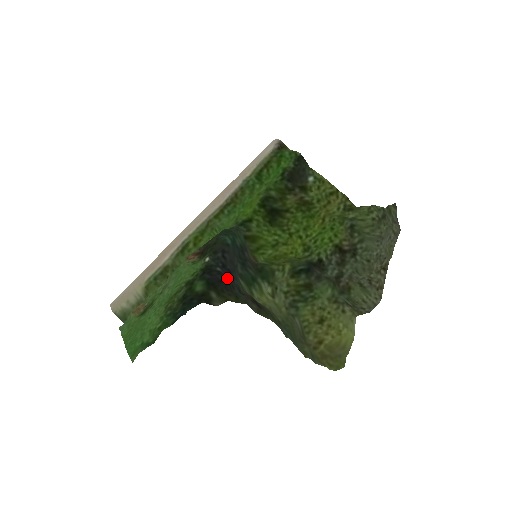
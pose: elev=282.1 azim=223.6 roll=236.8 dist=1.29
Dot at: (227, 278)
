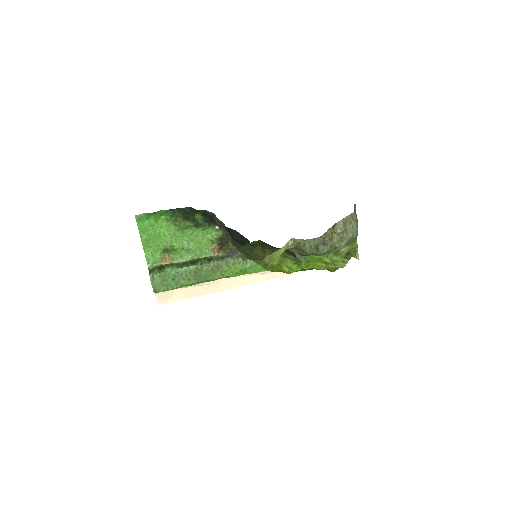
Dot at: occluded
